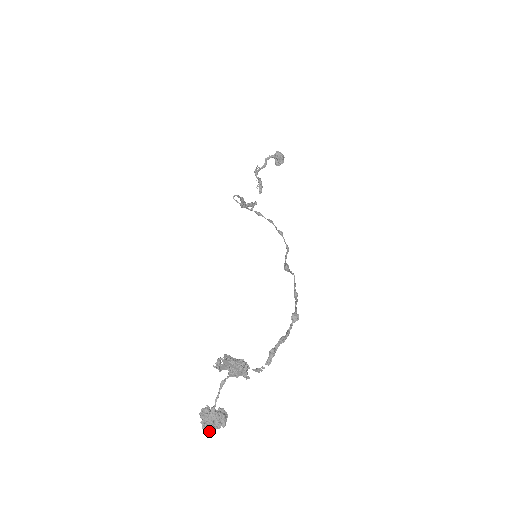
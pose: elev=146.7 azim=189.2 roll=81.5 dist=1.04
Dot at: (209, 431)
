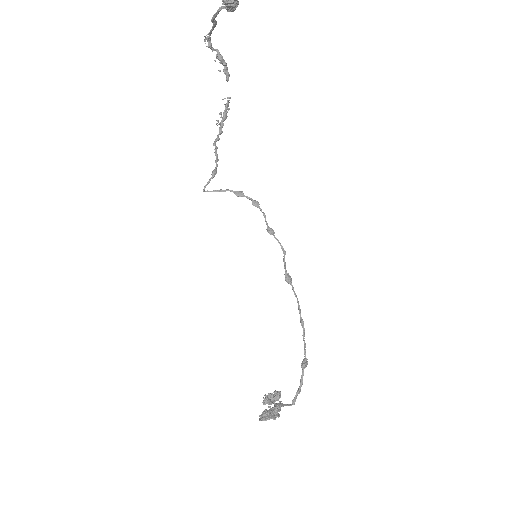
Dot at: occluded
